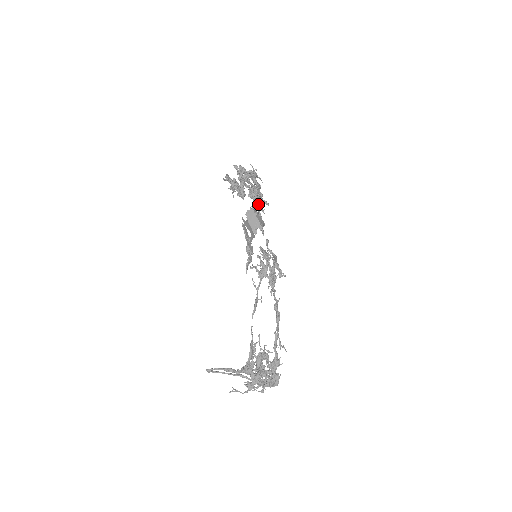
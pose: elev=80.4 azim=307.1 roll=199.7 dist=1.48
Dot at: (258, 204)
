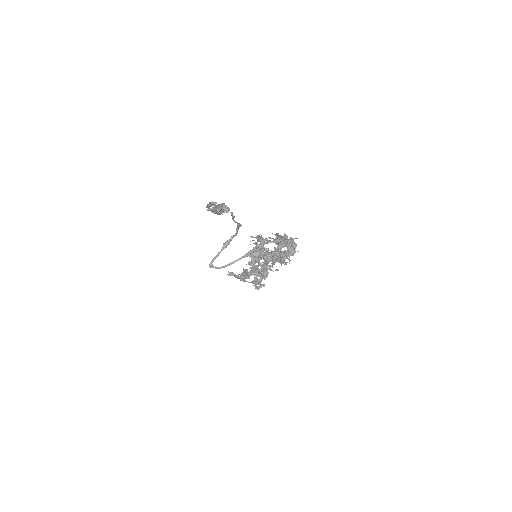
Dot at: (263, 270)
